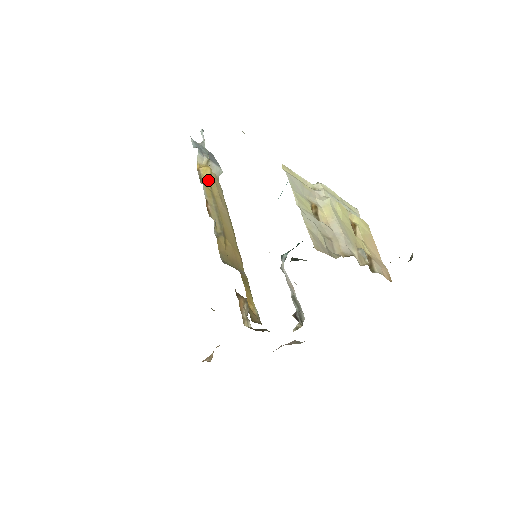
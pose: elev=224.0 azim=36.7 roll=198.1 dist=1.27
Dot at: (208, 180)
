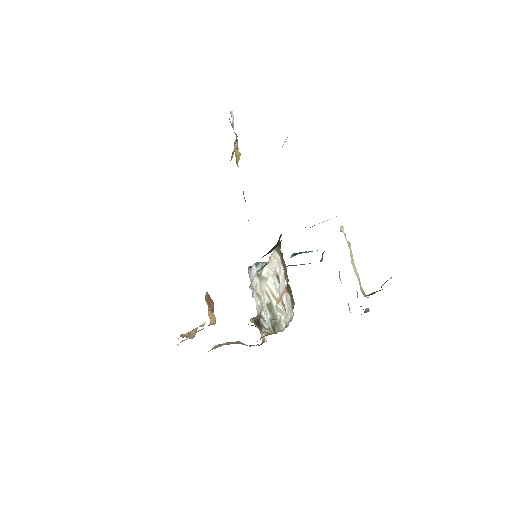
Dot at: occluded
